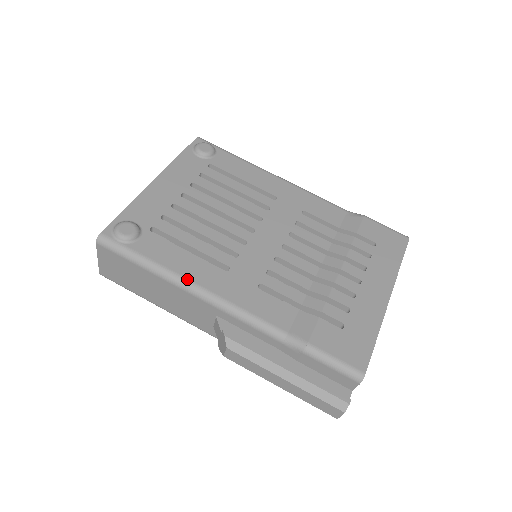
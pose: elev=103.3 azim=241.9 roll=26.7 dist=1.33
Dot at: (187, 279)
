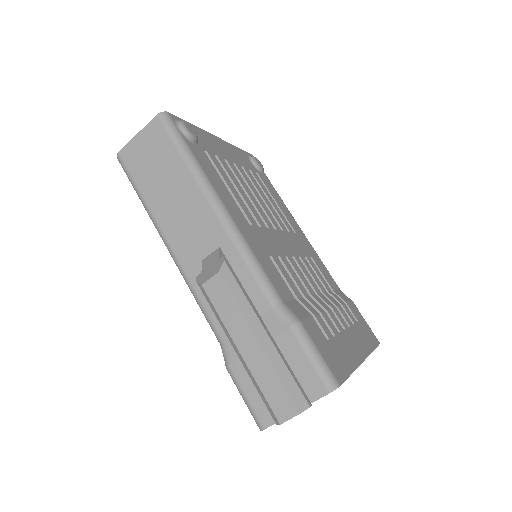
Dot at: (219, 196)
